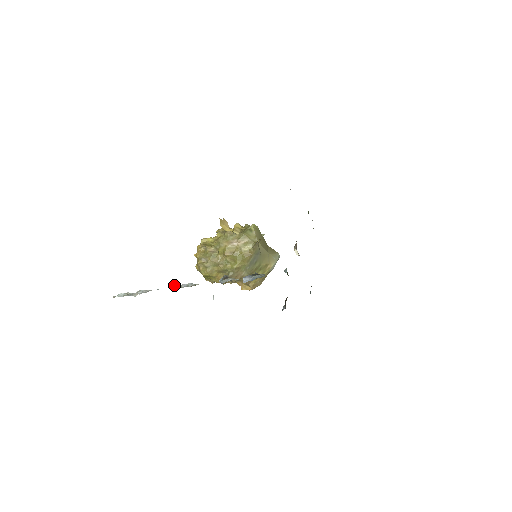
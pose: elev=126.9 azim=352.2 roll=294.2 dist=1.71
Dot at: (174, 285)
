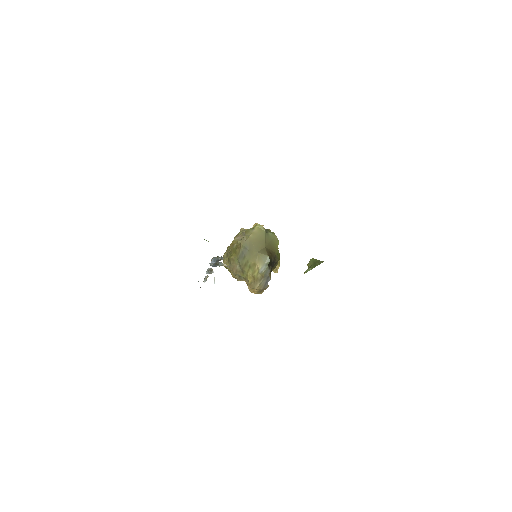
Dot at: (208, 269)
